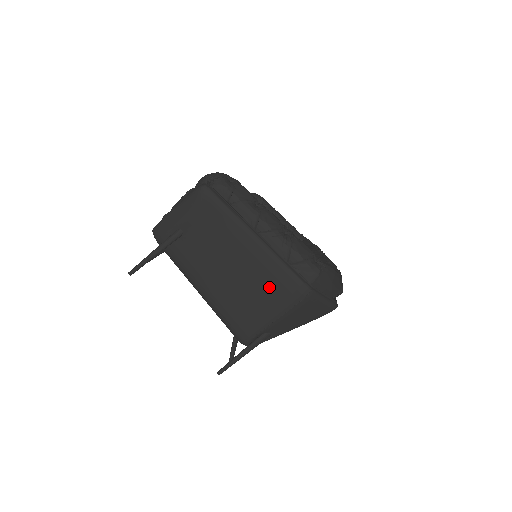
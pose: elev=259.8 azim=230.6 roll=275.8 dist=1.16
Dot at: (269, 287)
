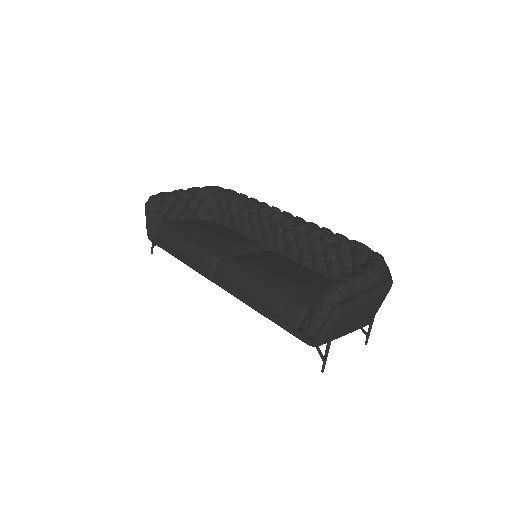
Dot at: (378, 302)
